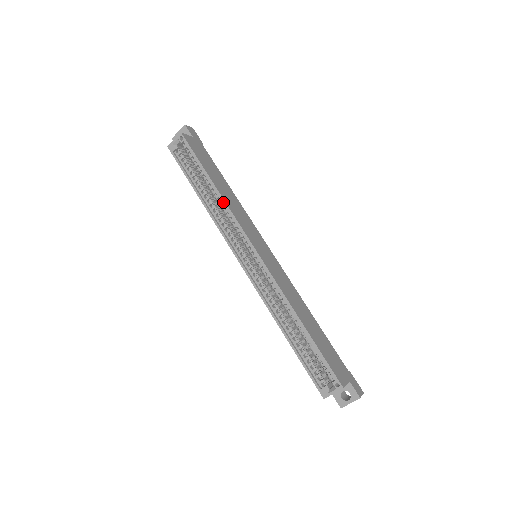
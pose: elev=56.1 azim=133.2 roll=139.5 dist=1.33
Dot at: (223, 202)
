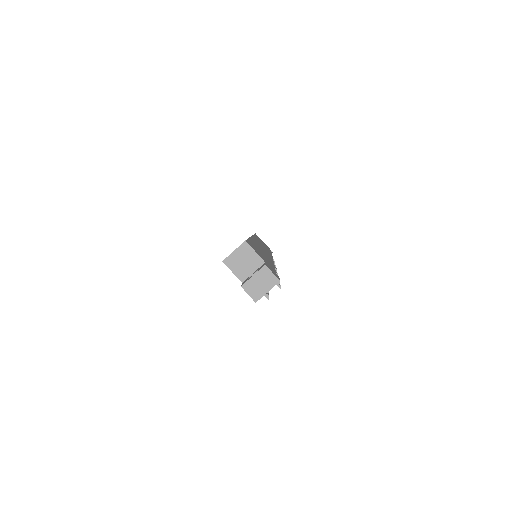
Dot at: occluded
